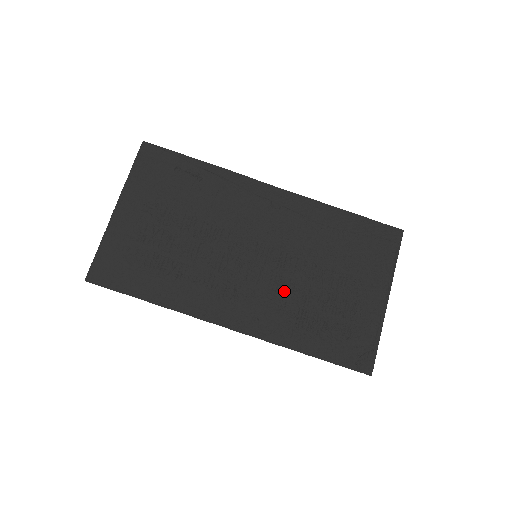
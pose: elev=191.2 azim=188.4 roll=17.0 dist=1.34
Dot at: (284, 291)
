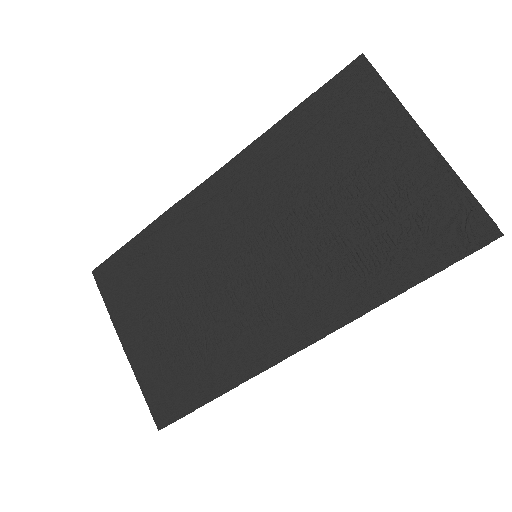
Dot at: (313, 257)
